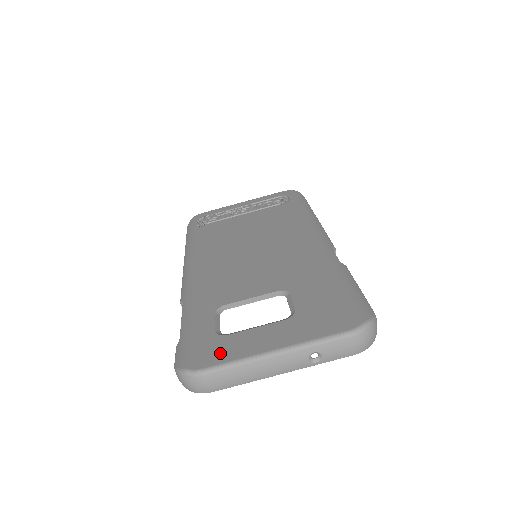
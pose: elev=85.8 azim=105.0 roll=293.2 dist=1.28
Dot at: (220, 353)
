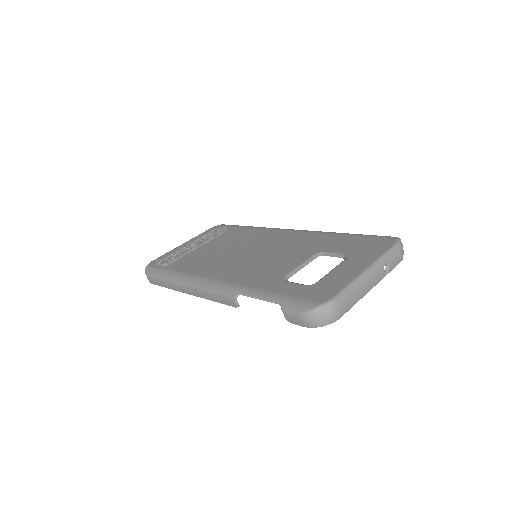
Dot at: (331, 288)
